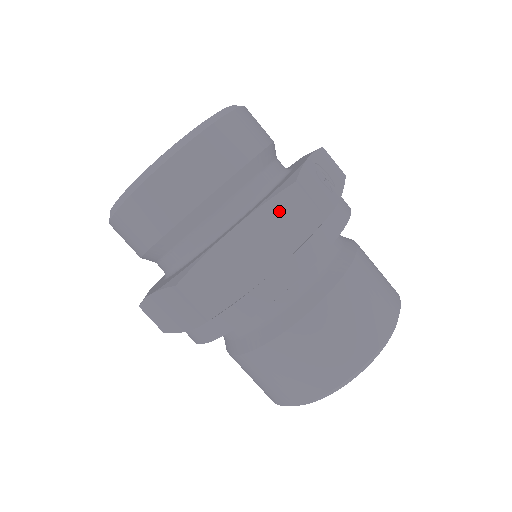
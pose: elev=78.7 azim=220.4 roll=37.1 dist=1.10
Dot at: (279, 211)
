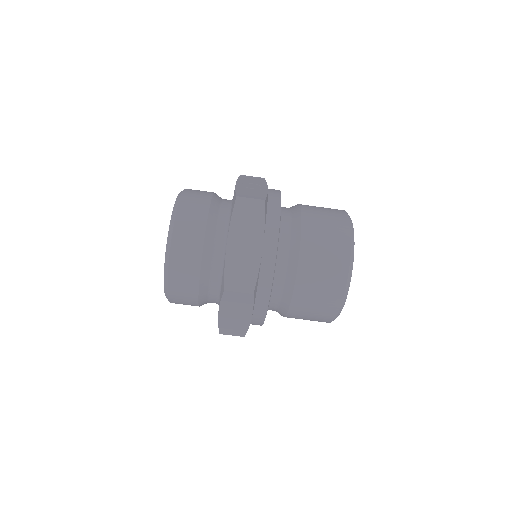
Dot at: (241, 216)
